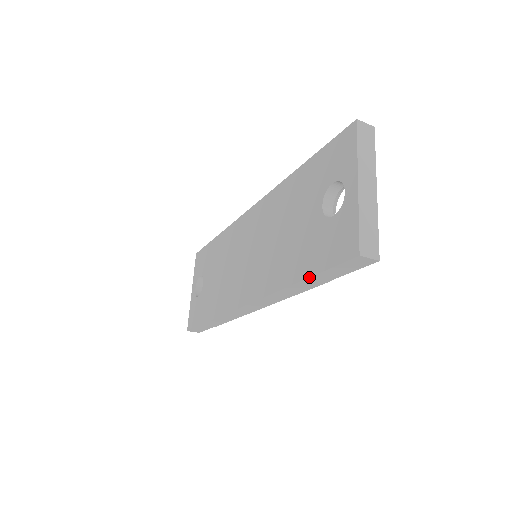
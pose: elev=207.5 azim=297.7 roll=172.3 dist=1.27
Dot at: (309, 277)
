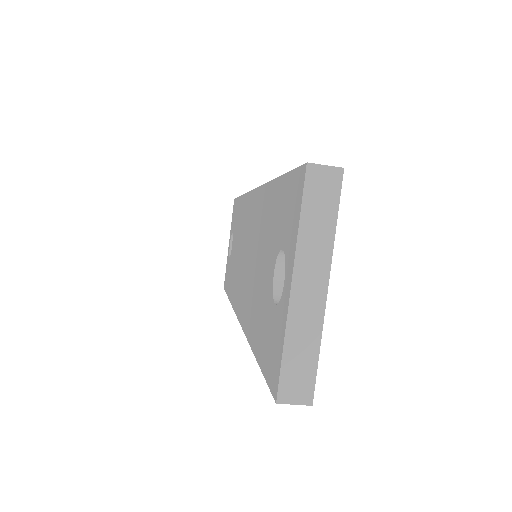
Dot at: (257, 362)
